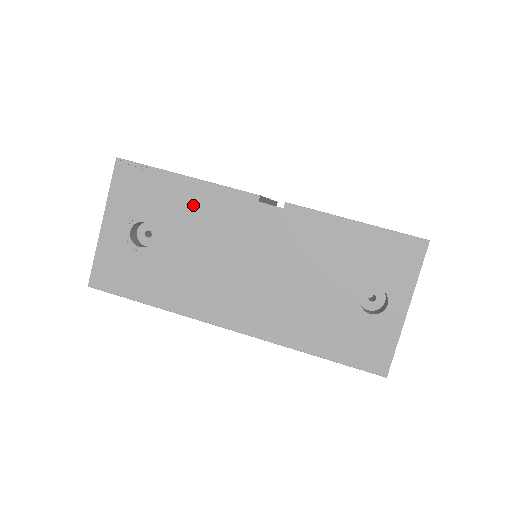
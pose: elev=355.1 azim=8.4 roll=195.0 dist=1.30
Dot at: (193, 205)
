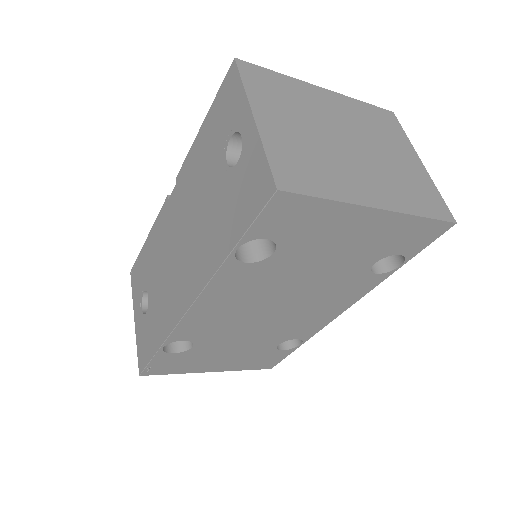
Dot at: (153, 249)
